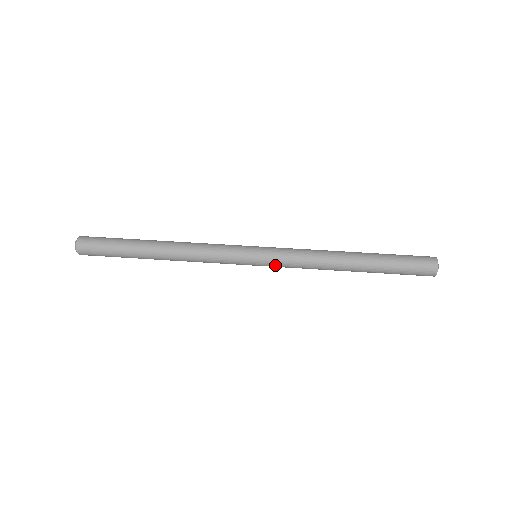
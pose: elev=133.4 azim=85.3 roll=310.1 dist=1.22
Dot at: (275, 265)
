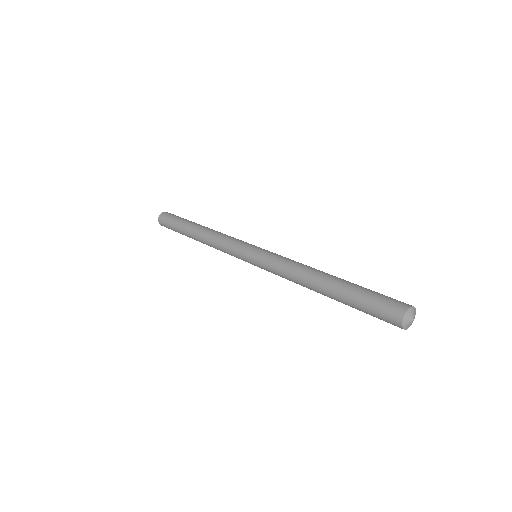
Dot at: (264, 258)
